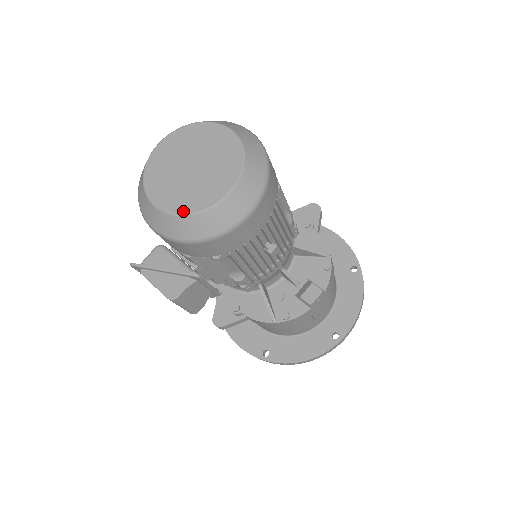
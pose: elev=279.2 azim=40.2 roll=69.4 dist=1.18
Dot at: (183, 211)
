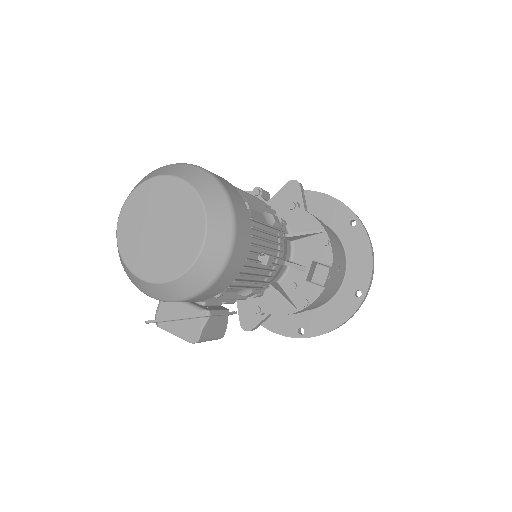
Dot at: (168, 277)
